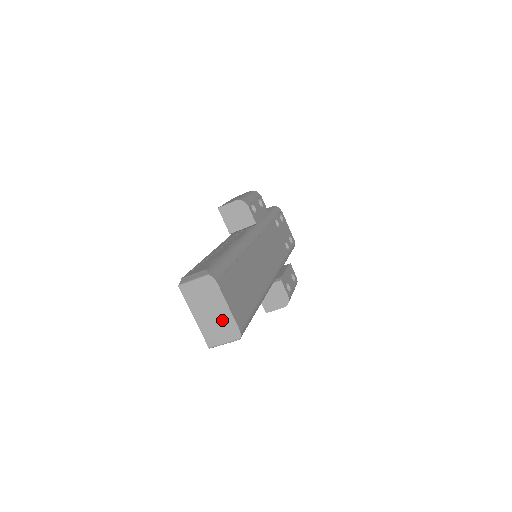
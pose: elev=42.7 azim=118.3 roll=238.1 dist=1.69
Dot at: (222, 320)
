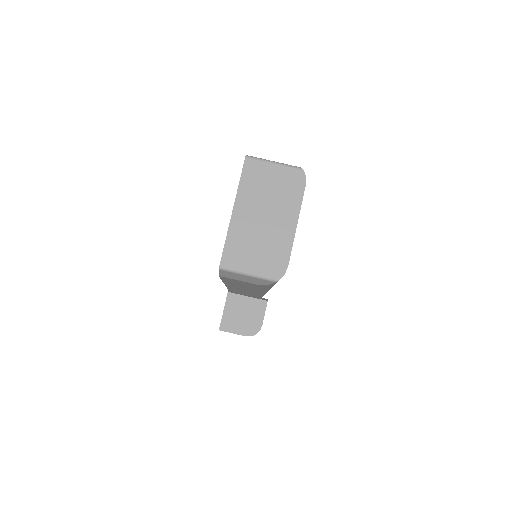
Dot at: (273, 238)
